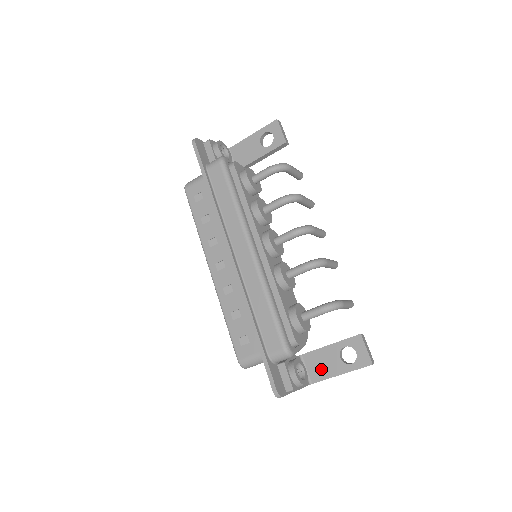
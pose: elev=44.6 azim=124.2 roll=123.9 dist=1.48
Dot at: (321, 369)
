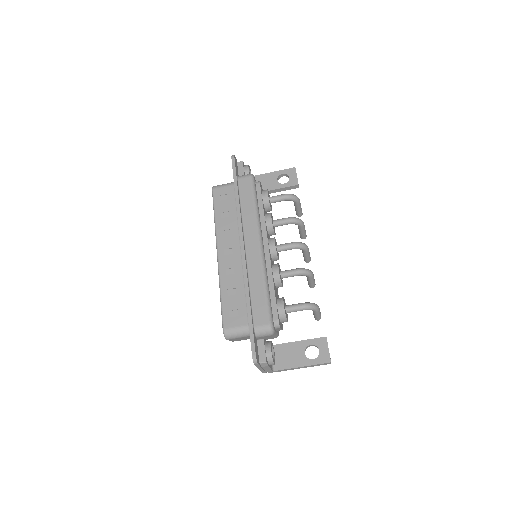
Dot at: (286, 360)
